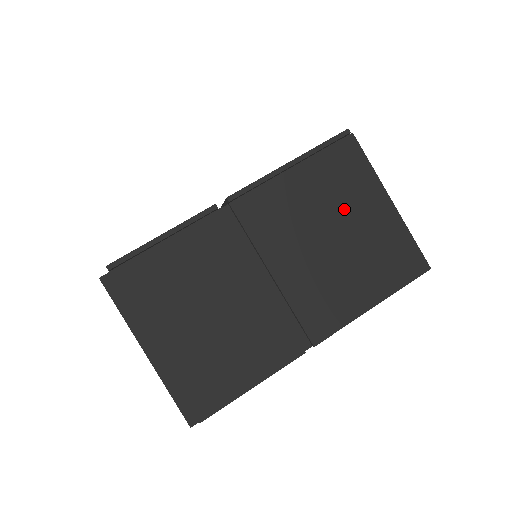
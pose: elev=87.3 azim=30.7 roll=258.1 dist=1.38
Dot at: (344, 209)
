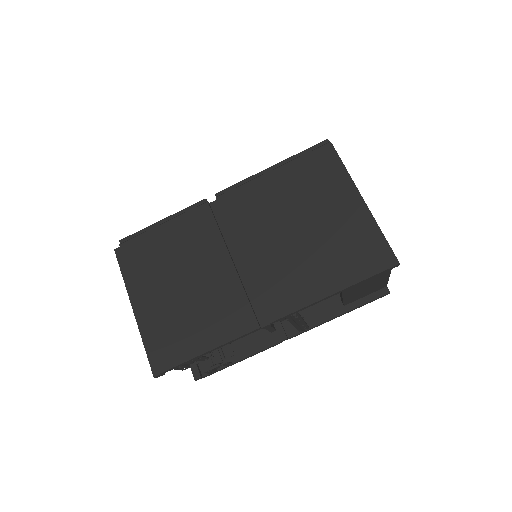
Dot at: (314, 205)
